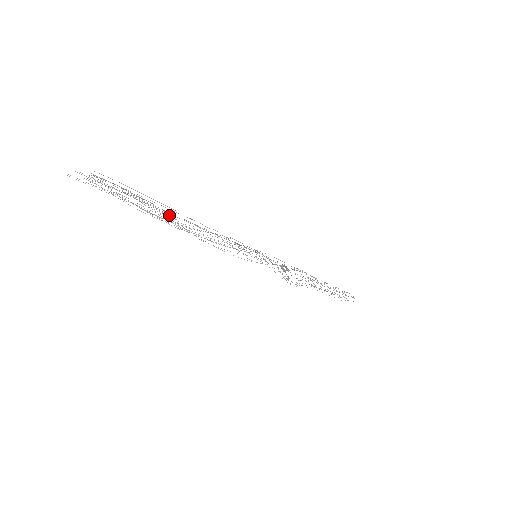
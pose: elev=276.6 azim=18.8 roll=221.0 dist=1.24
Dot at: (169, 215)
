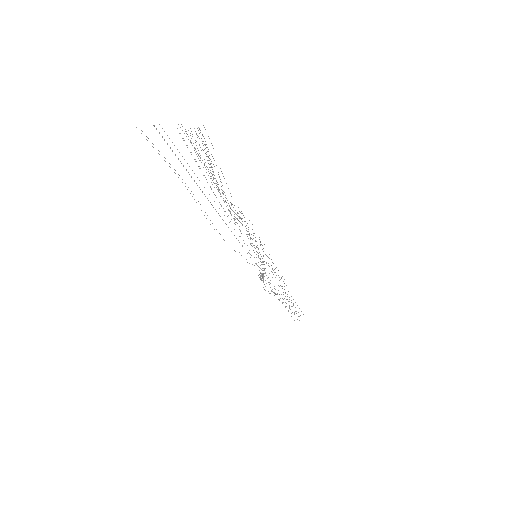
Dot at: (224, 192)
